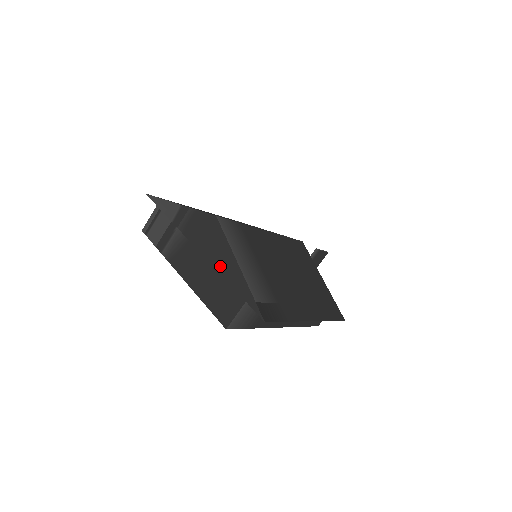
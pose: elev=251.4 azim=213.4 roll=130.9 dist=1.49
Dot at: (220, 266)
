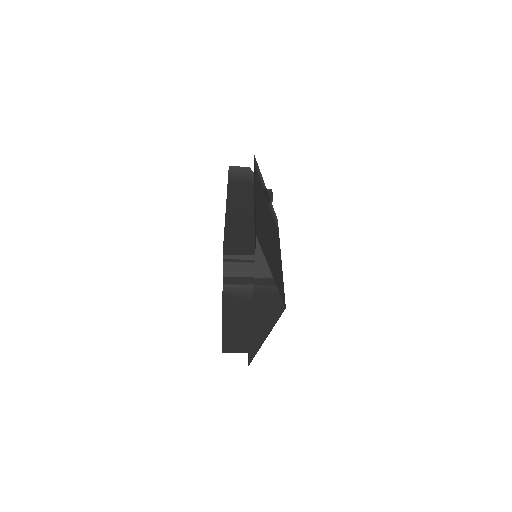
Dot at: (255, 330)
